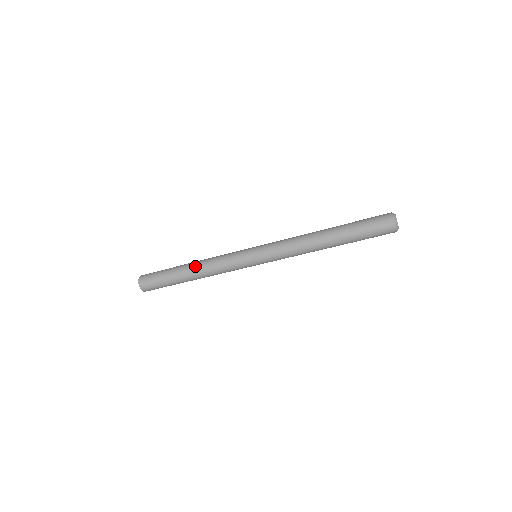
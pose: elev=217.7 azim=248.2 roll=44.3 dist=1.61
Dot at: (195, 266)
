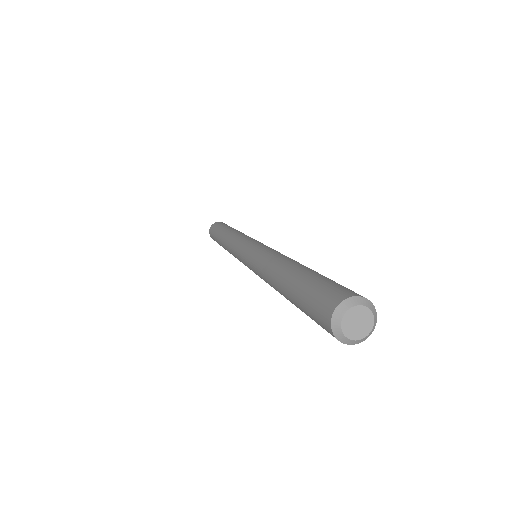
Dot at: occluded
